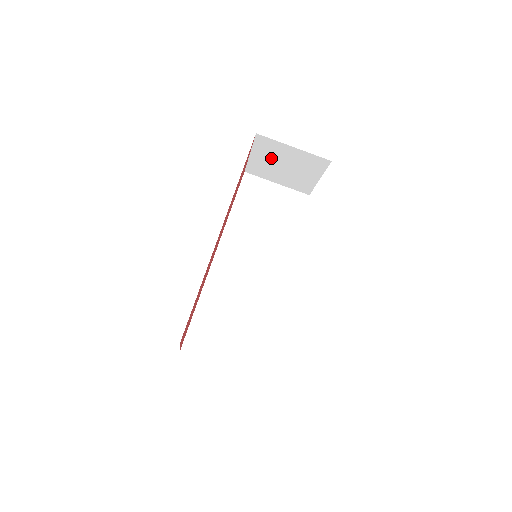
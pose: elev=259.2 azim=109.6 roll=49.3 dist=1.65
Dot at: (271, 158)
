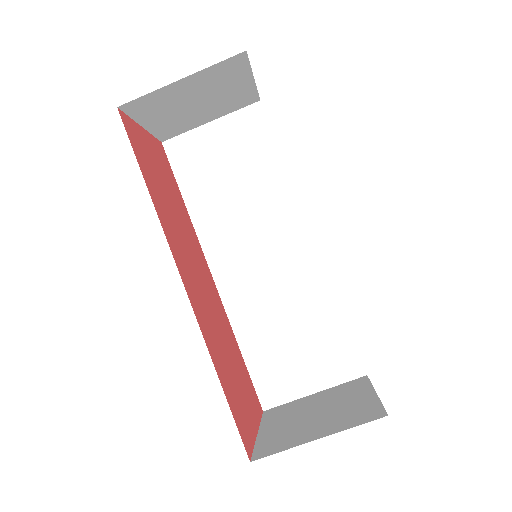
Dot at: (170, 110)
